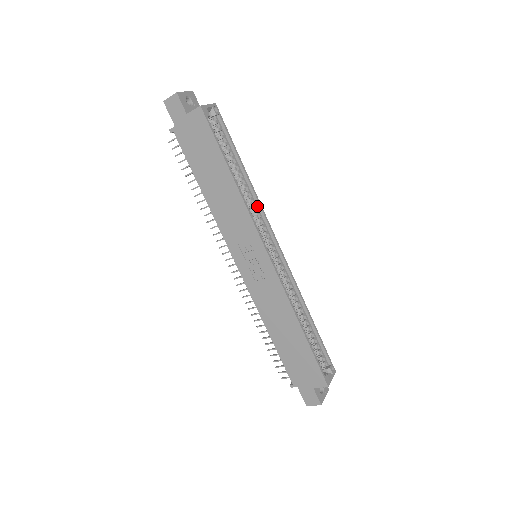
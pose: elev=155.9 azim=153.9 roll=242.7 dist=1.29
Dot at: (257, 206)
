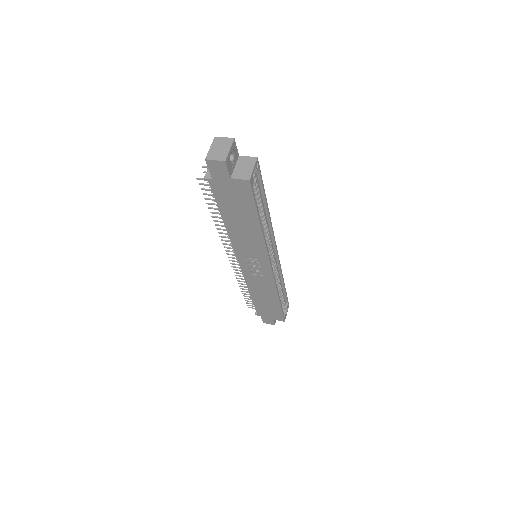
Dot at: (269, 228)
